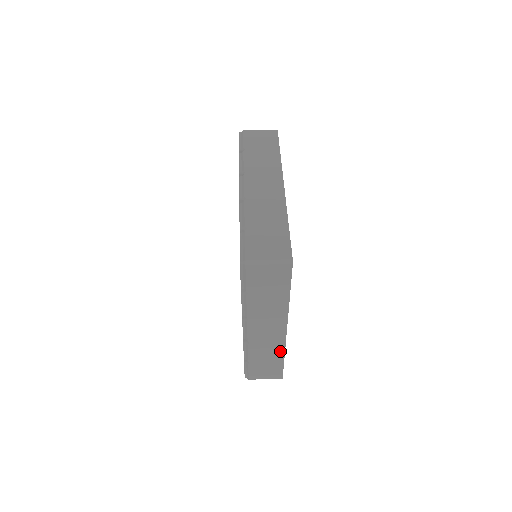
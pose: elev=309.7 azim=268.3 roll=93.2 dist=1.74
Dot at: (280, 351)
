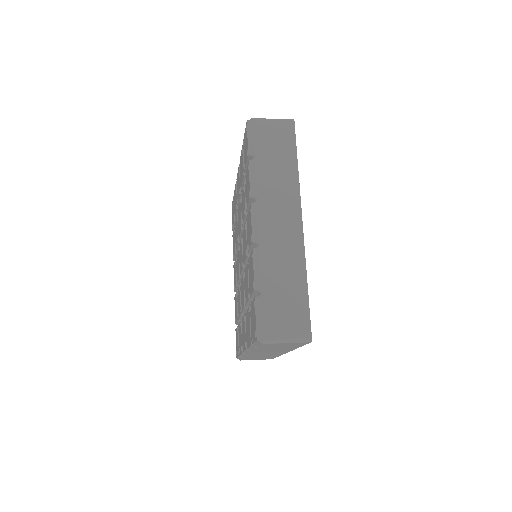
Dot at: (300, 265)
